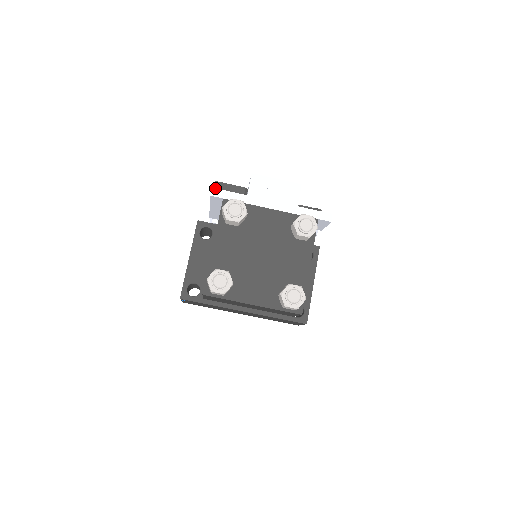
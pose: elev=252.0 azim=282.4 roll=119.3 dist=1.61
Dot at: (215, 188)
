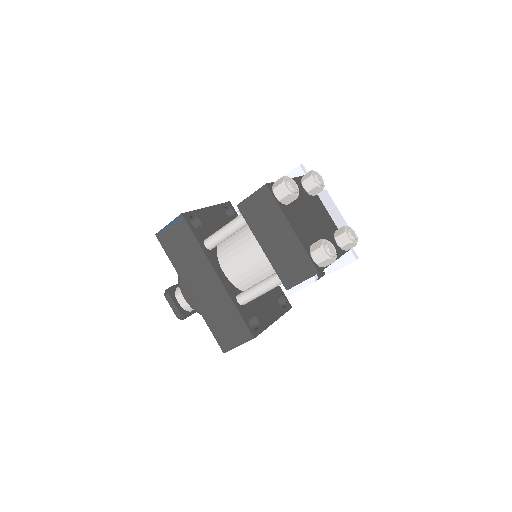
Dot at: (304, 167)
